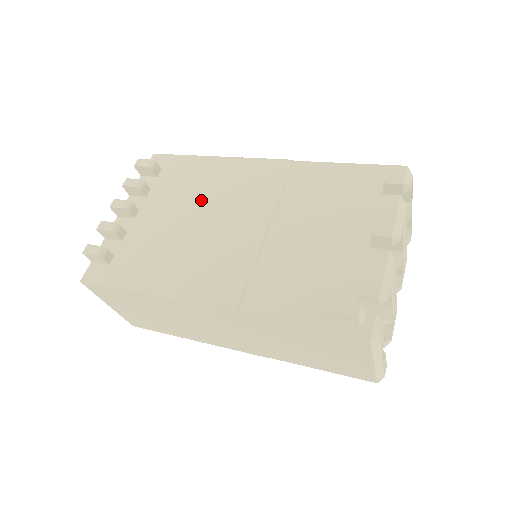
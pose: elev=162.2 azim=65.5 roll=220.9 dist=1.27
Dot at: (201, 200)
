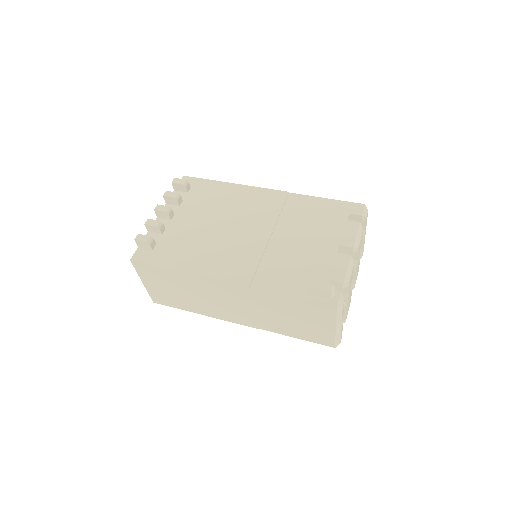
Dot at: (222, 212)
